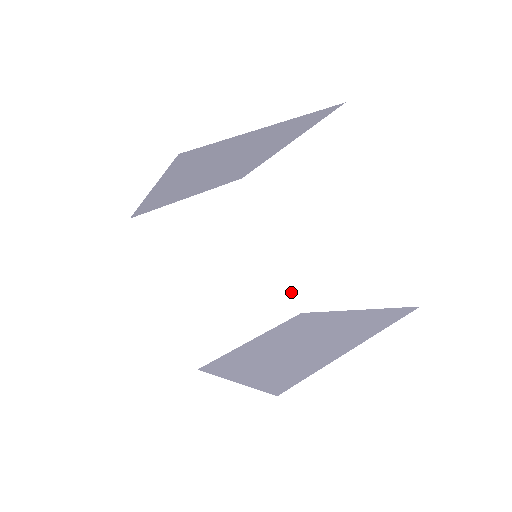
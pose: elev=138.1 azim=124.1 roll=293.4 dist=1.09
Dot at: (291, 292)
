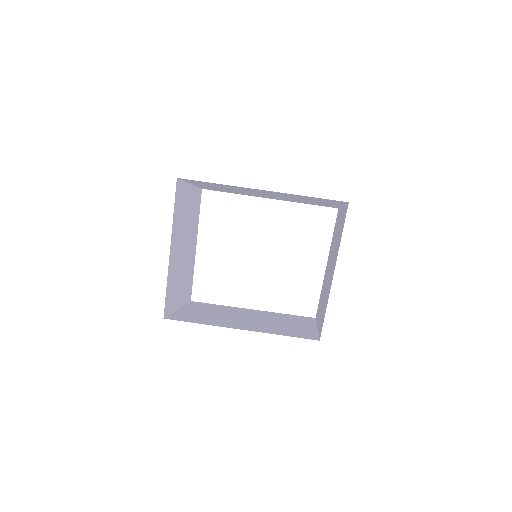
Dot at: (192, 283)
